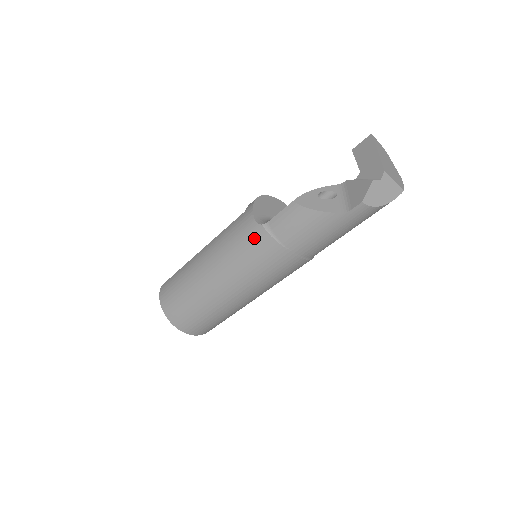
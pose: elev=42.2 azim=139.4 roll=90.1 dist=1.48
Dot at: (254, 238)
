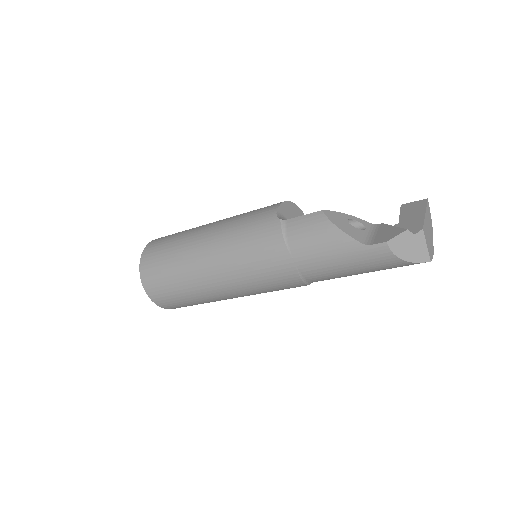
Dot at: (266, 228)
